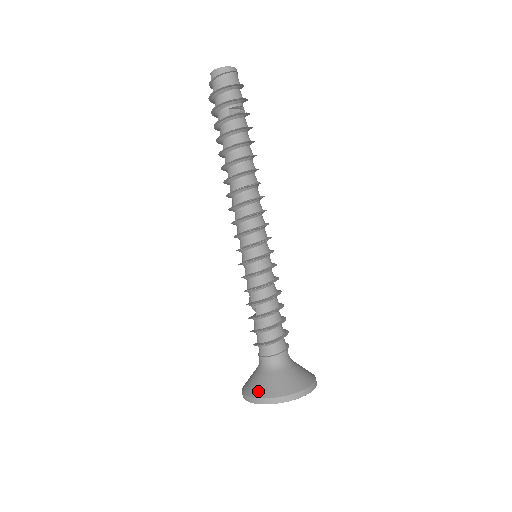
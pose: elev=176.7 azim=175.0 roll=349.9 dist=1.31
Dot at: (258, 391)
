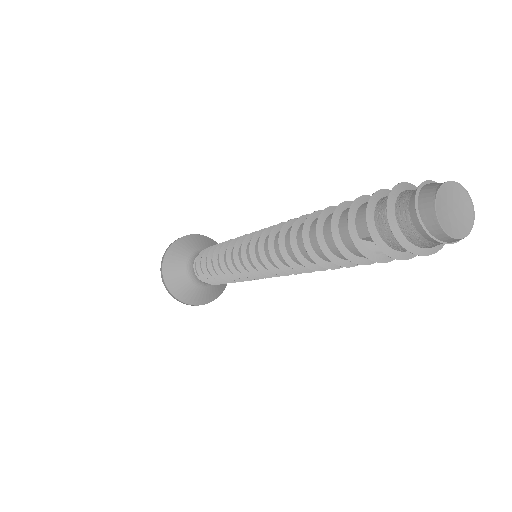
Dot at: (168, 266)
